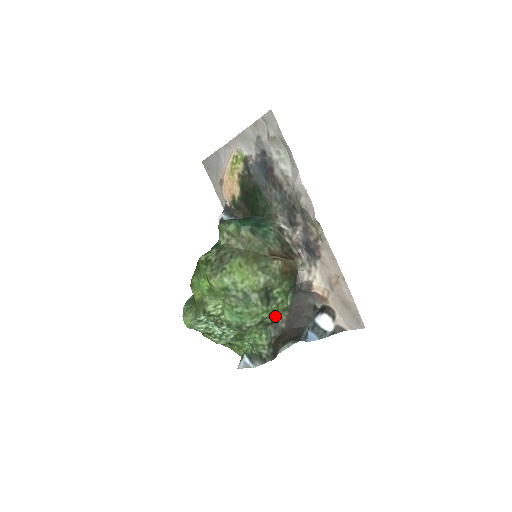
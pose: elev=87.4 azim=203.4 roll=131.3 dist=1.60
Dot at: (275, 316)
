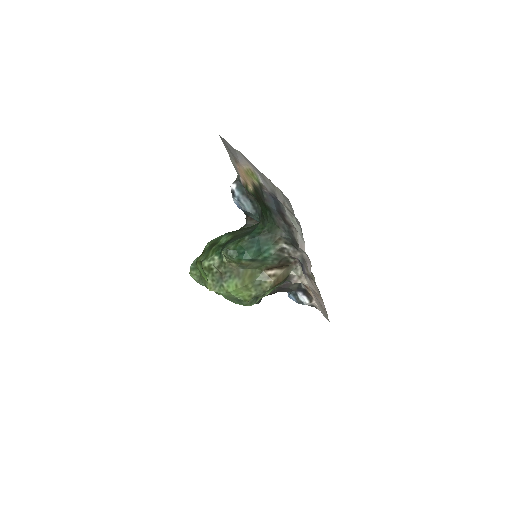
Dot at: occluded
